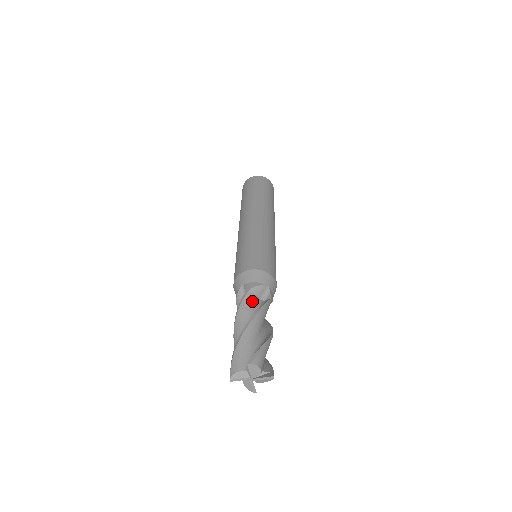
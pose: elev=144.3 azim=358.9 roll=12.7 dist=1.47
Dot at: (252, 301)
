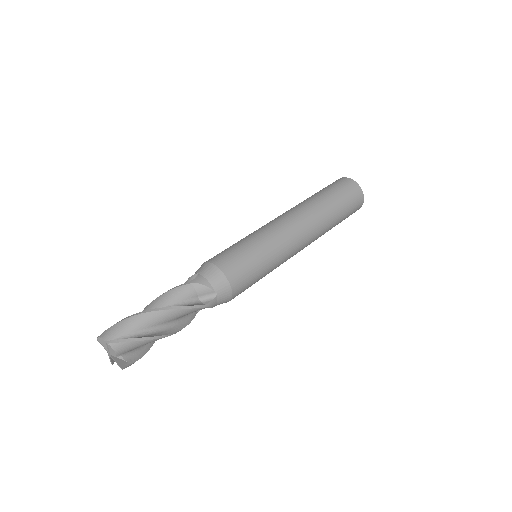
Dot at: (186, 294)
